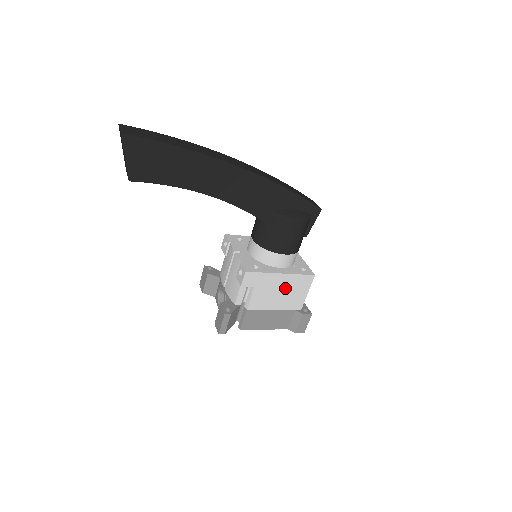
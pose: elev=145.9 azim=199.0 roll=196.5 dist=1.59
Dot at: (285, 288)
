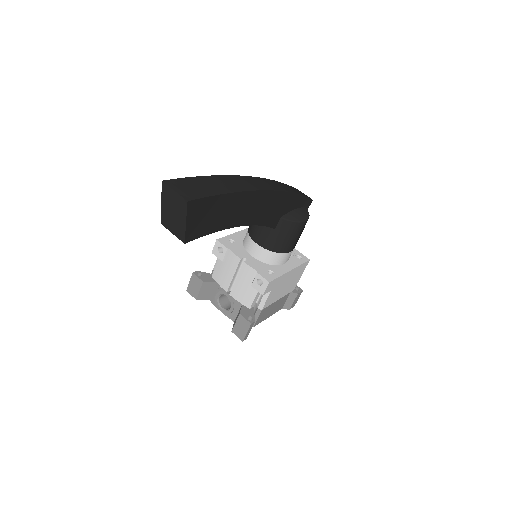
Dot at: (289, 280)
